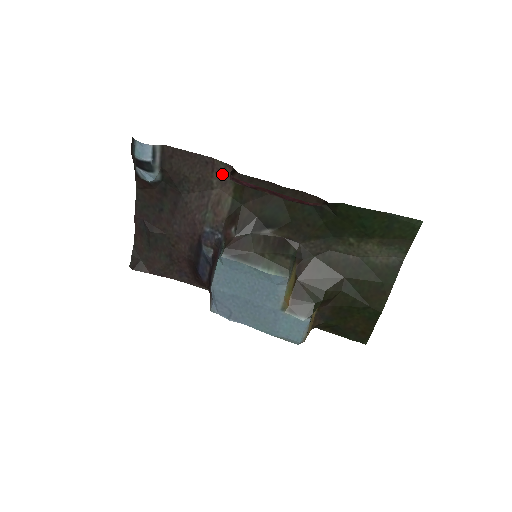
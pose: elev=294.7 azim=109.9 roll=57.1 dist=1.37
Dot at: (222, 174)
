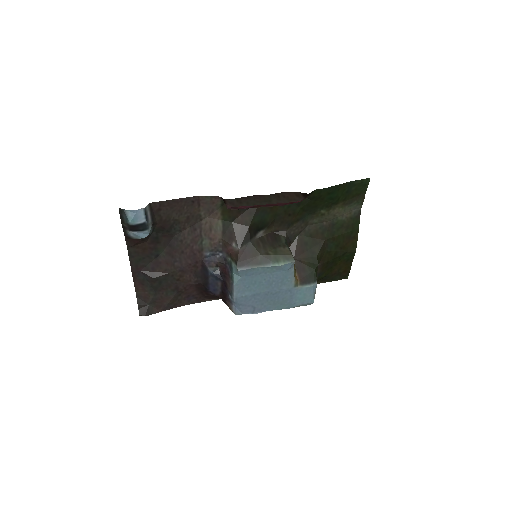
Dot at: (208, 205)
